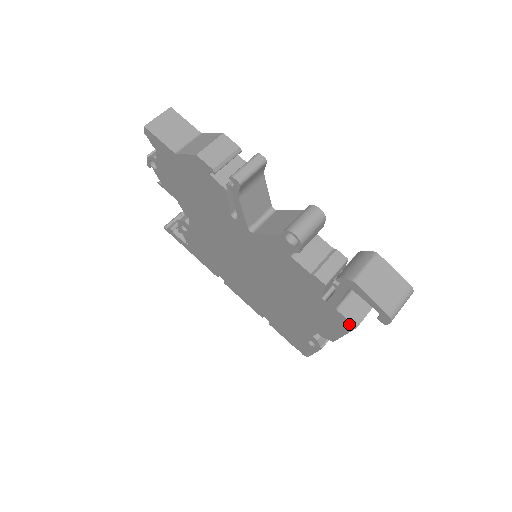
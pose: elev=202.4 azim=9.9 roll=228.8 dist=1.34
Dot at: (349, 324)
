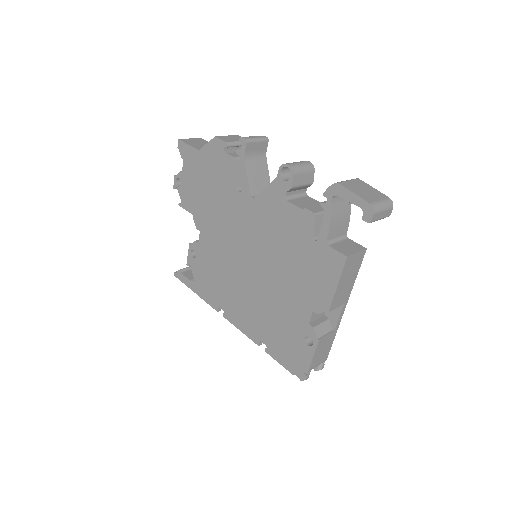
Dot at: (340, 258)
